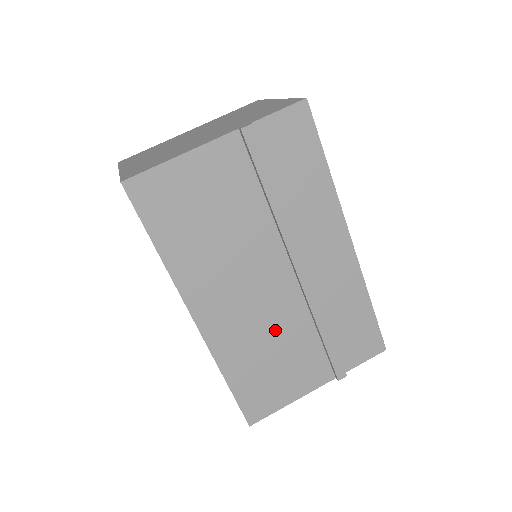
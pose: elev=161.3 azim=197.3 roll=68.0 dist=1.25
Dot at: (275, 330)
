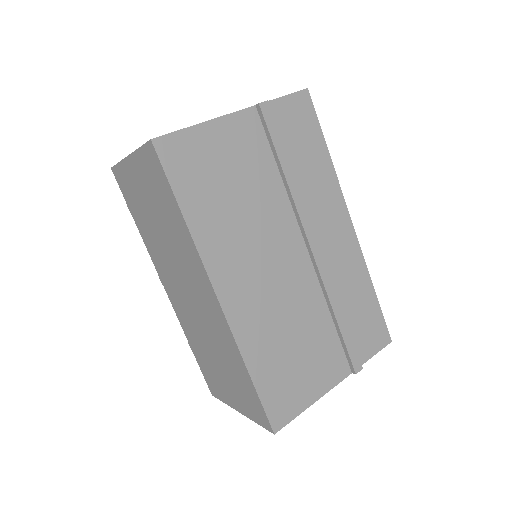
Dot at: (294, 314)
